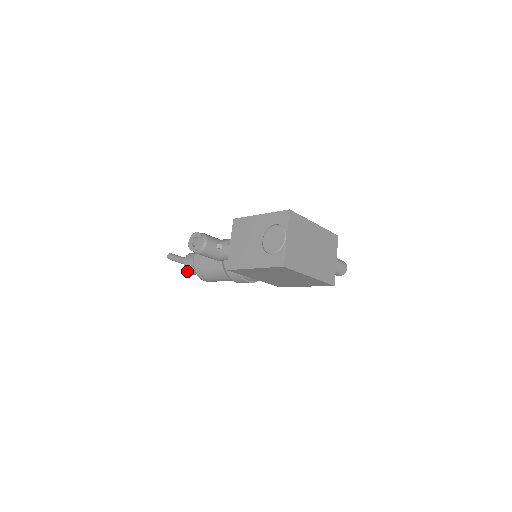
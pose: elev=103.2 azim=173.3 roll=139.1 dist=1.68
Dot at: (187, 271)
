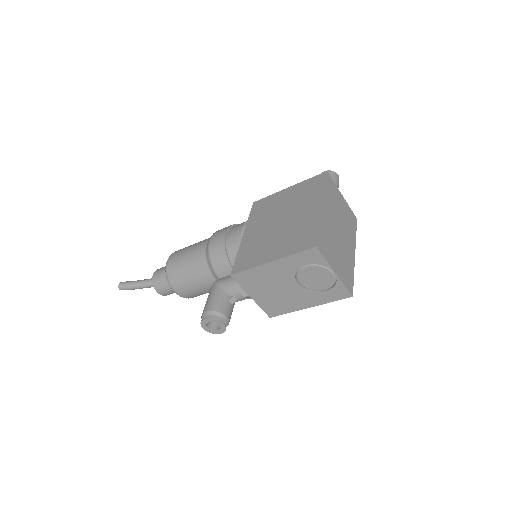
Dot at: occluded
